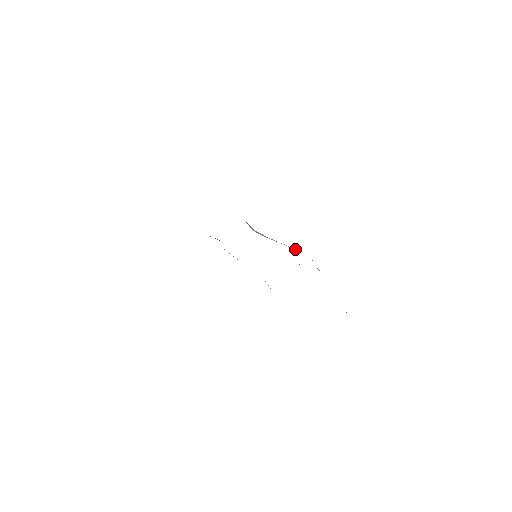
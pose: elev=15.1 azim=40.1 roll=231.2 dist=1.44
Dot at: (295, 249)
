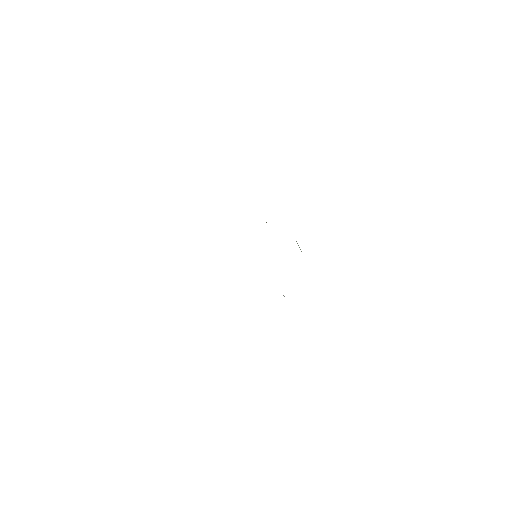
Dot at: occluded
